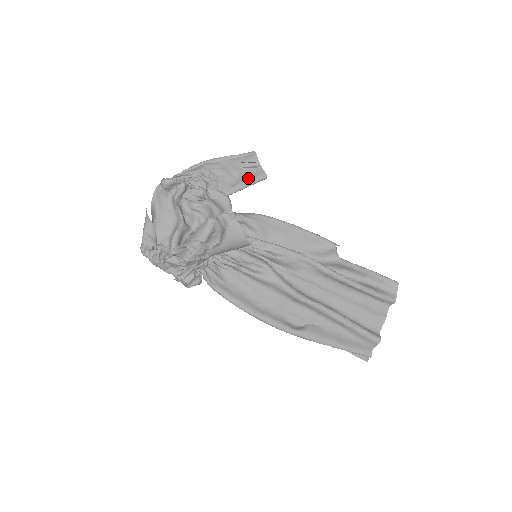
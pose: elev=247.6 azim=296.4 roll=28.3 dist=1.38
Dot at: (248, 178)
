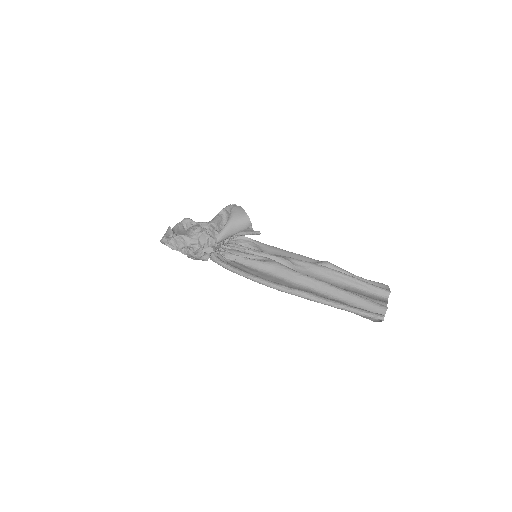
Dot at: (246, 231)
